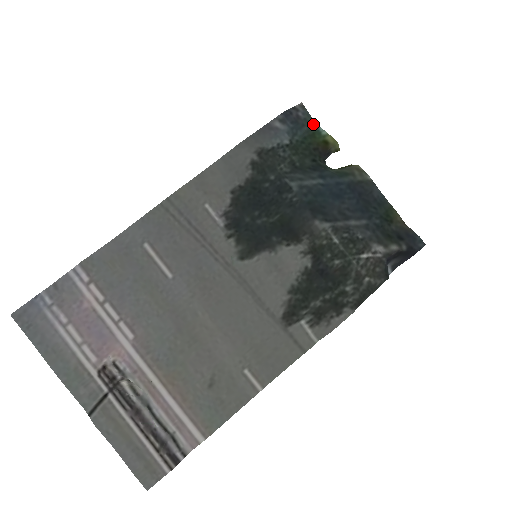
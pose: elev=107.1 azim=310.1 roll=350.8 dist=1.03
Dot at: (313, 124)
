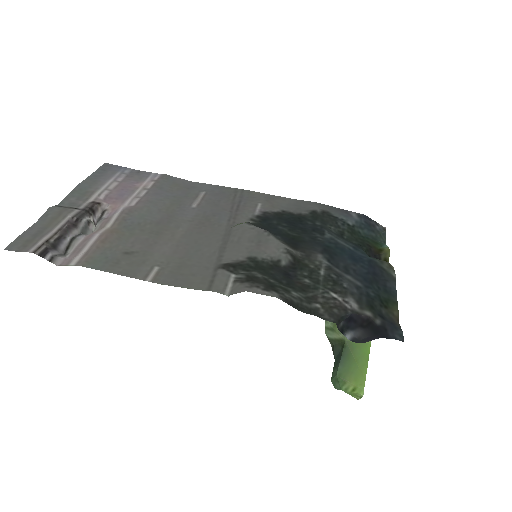
Dot at: (383, 241)
